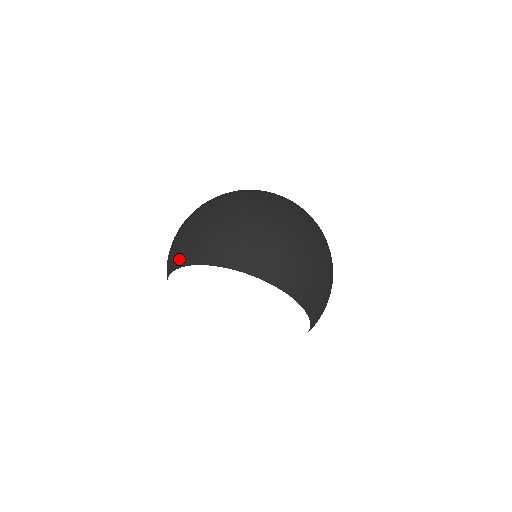
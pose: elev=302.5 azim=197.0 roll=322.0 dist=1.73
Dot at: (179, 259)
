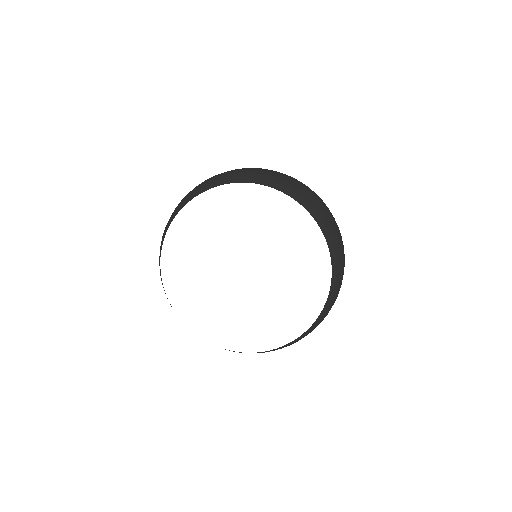
Dot at: (245, 177)
